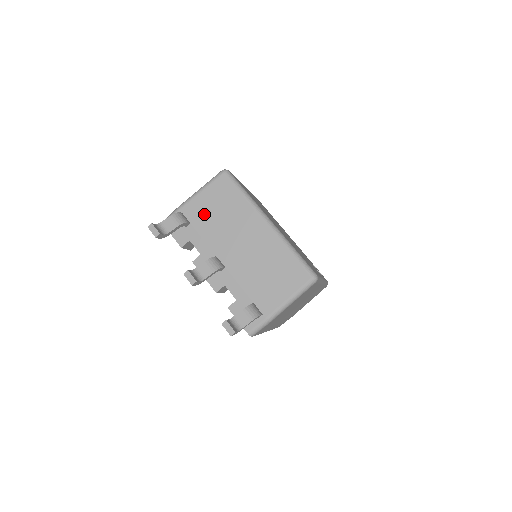
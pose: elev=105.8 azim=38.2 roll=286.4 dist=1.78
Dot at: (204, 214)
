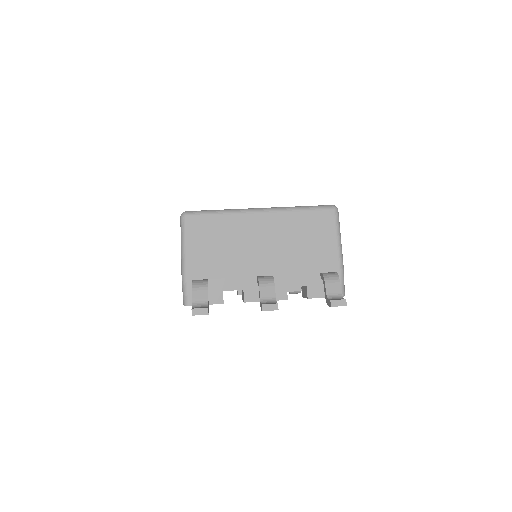
Dot at: (209, 261)
